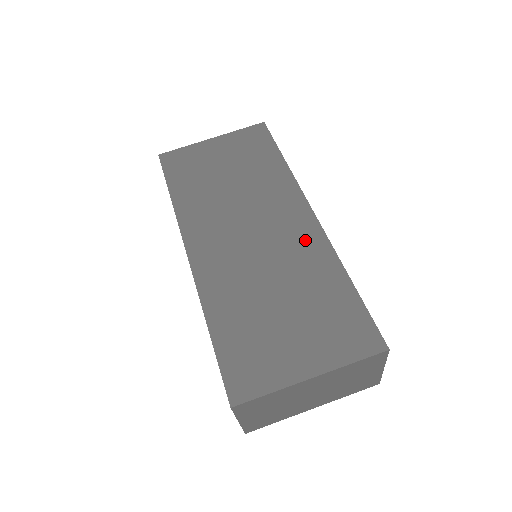
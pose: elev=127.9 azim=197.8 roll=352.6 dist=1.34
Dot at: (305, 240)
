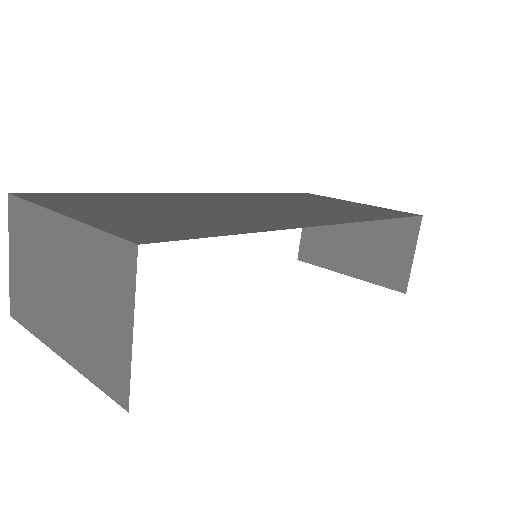
Dot at: (286, 220)
